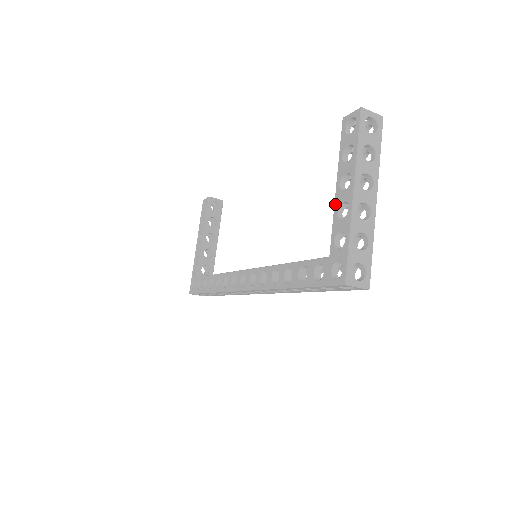
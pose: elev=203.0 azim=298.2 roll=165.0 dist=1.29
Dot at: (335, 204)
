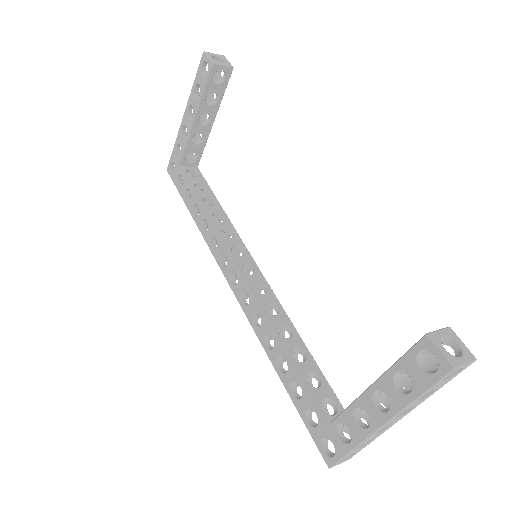
Dot at: (358, 400)
